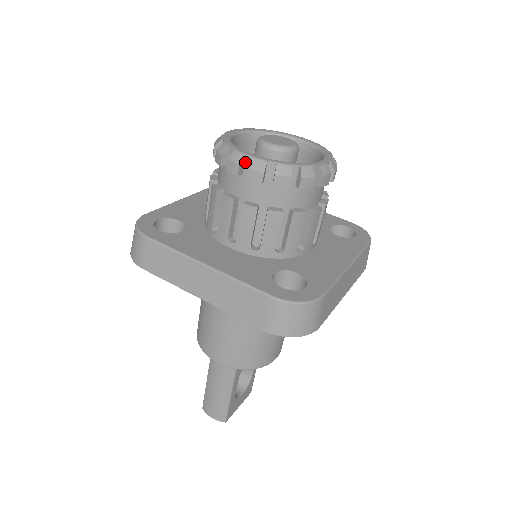
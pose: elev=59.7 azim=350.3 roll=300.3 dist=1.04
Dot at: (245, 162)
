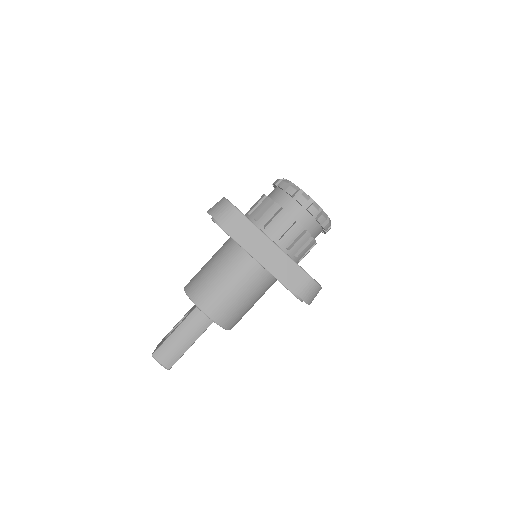
Dot at: (308, 201)
